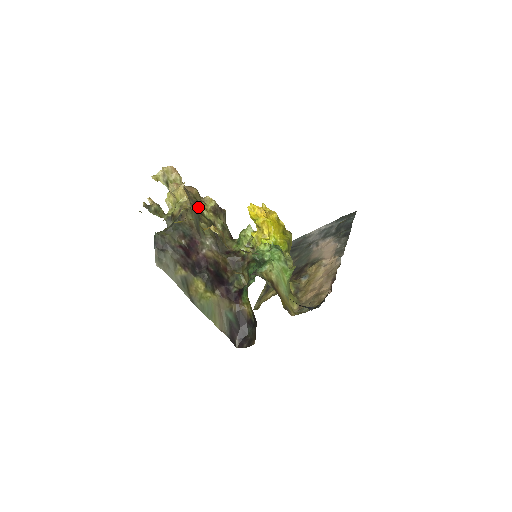
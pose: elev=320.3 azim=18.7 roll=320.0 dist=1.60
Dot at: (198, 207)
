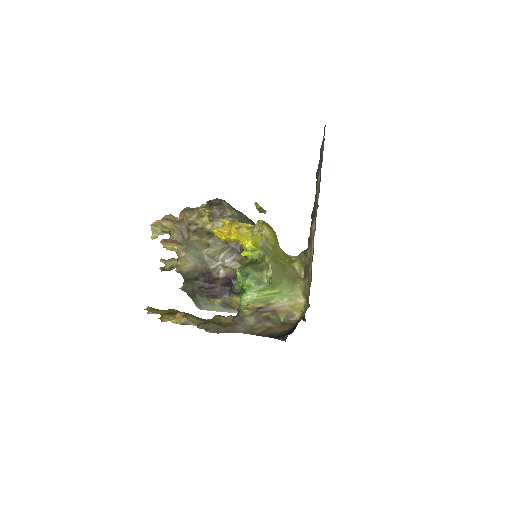
Dot at: (196, 232)
